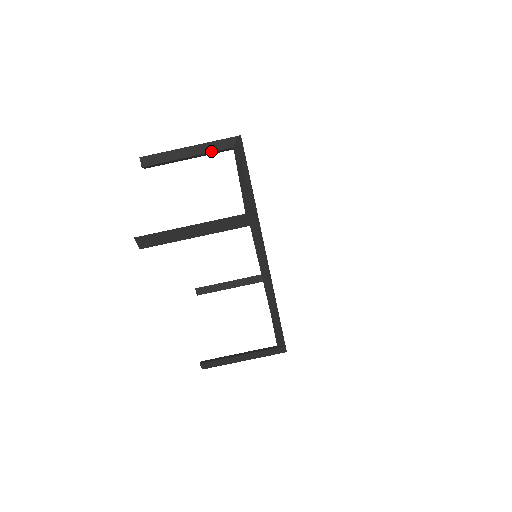
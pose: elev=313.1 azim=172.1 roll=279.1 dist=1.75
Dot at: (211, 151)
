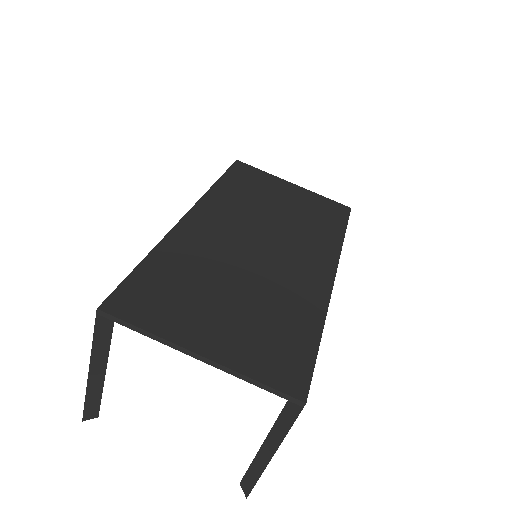
Dot at: (108, 347)
